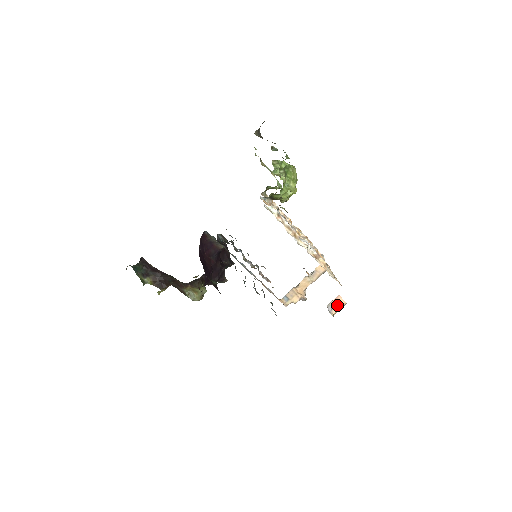
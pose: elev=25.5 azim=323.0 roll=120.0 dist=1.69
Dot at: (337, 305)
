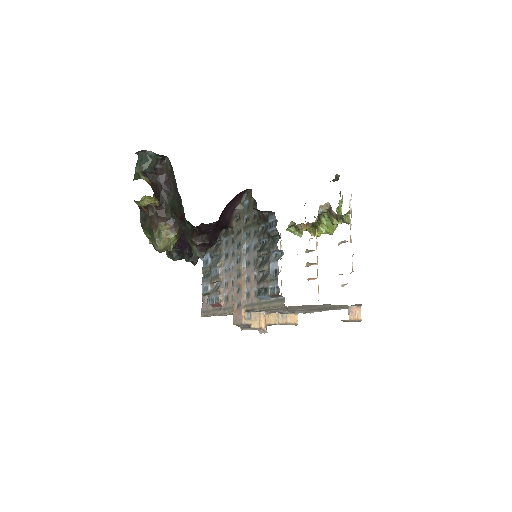
Dot at: (355, 314)
